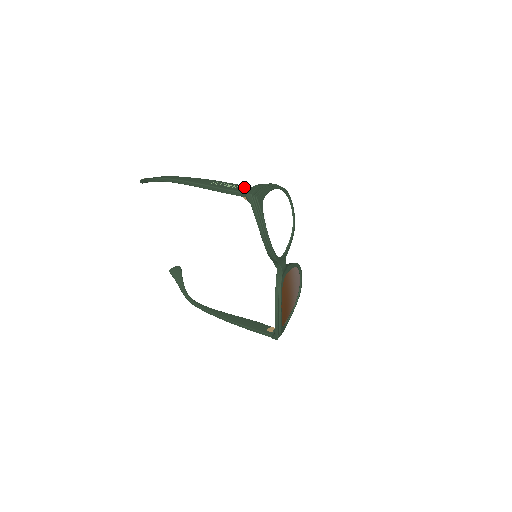
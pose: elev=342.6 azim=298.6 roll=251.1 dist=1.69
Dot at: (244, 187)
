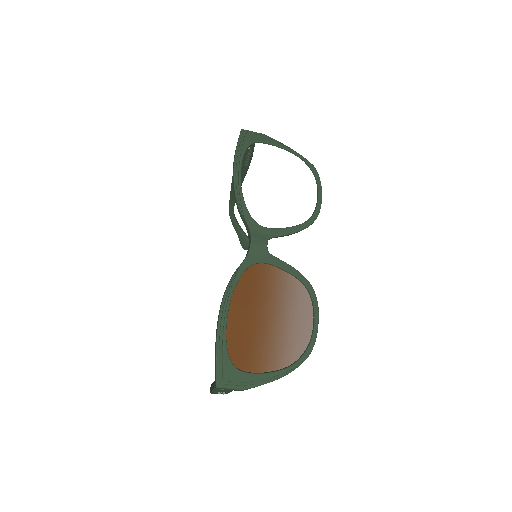
Dot at: occluded
